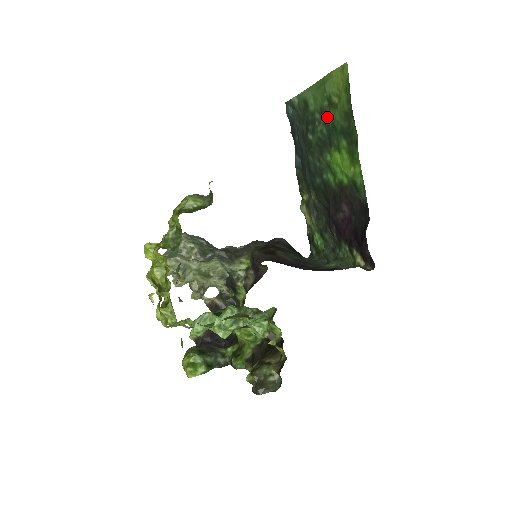
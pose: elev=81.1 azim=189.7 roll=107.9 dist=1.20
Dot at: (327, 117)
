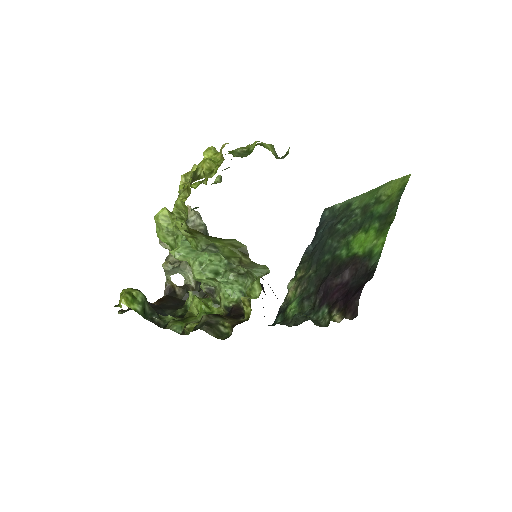
Dot at: (368, 210)
